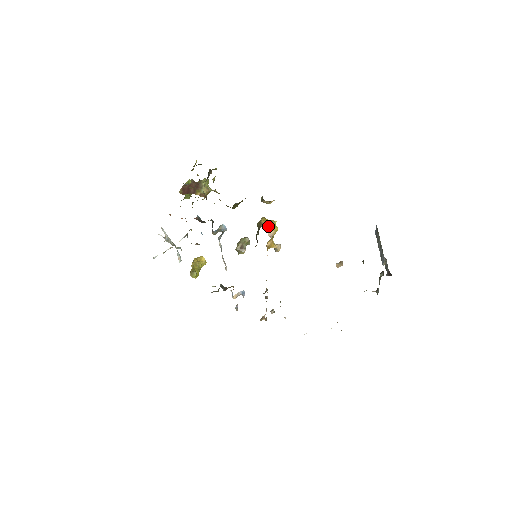
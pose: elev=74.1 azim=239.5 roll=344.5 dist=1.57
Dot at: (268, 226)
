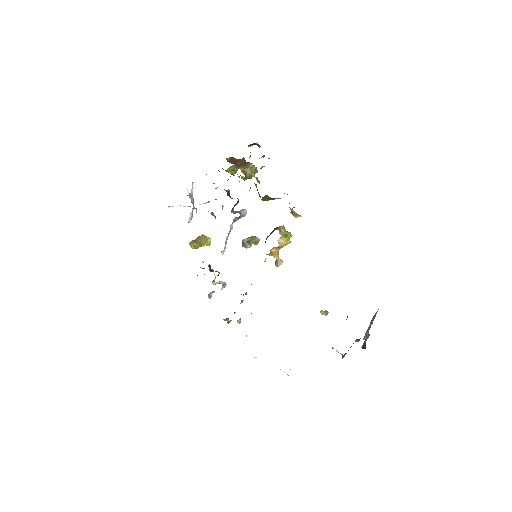
Dot at: (283, 233)
